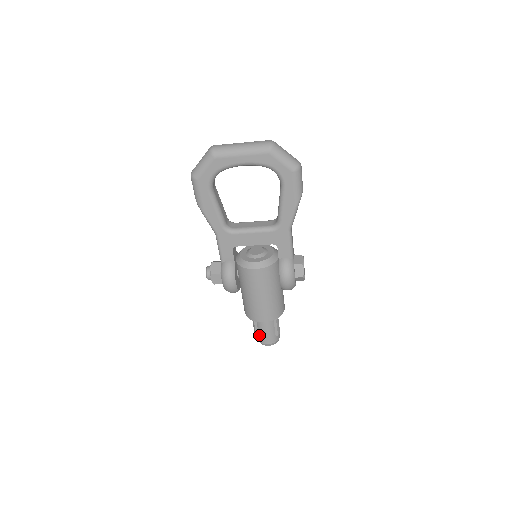
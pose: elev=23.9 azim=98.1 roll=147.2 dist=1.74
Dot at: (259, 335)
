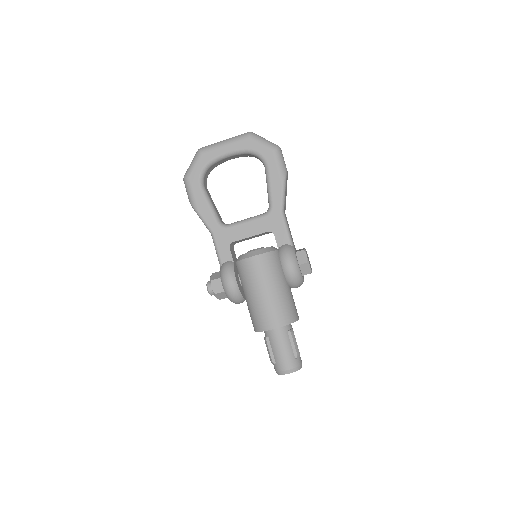
Dot at: (275, 360)
